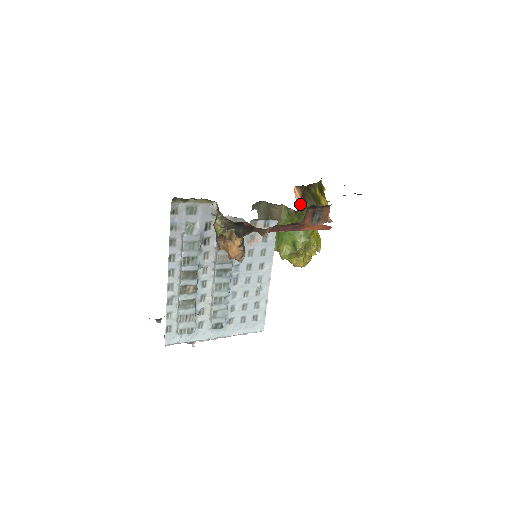
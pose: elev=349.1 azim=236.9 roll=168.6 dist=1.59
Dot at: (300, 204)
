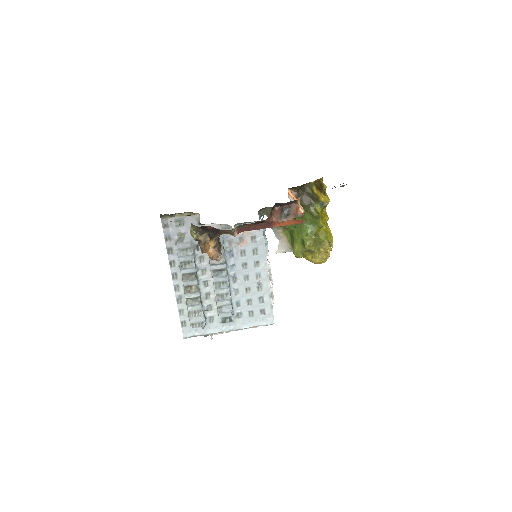
Dot at: occluded
